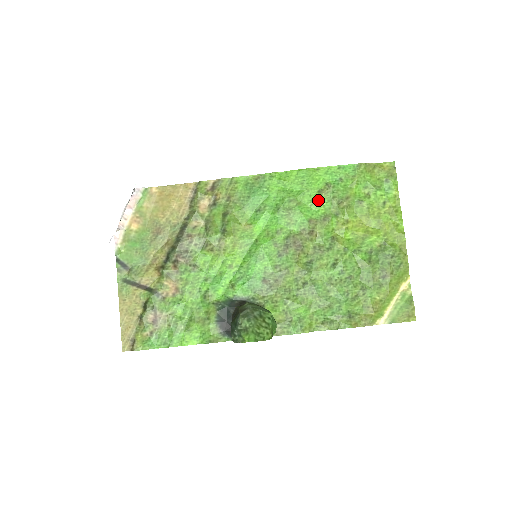
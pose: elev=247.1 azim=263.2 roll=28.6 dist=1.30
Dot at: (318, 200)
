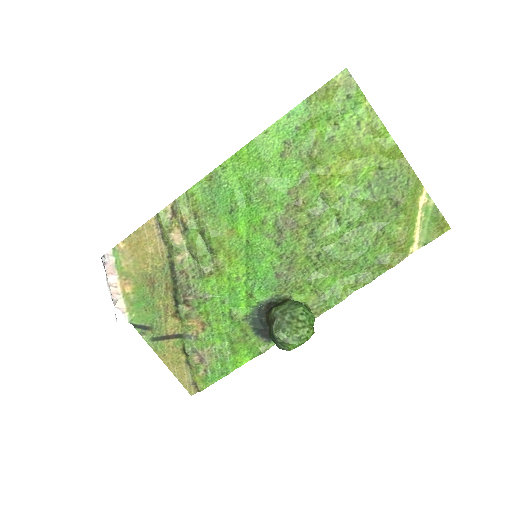
Dot at: (285, 166)
